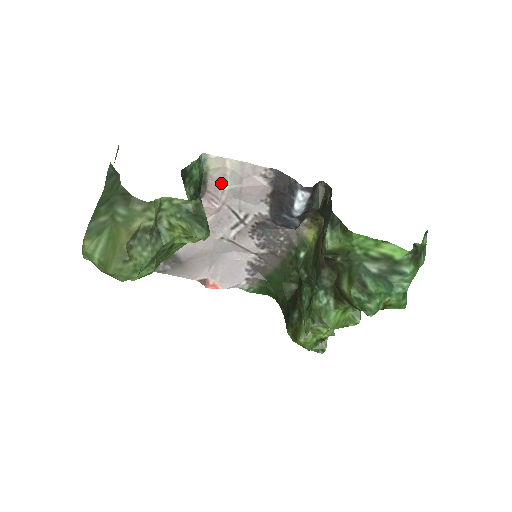
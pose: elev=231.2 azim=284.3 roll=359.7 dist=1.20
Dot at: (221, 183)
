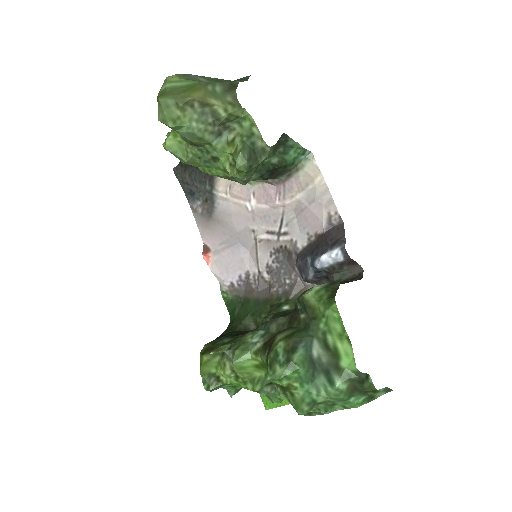
Dot at: (299, 189)
